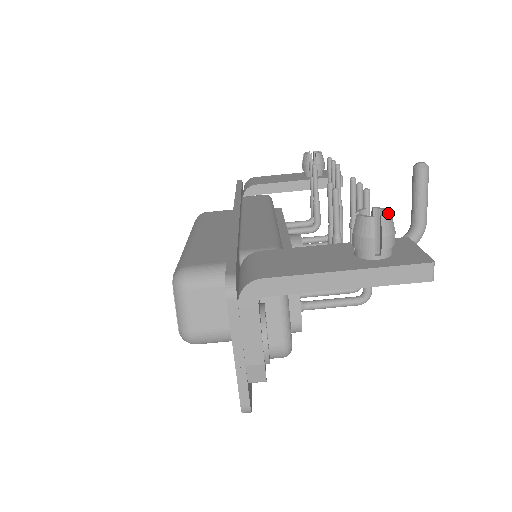
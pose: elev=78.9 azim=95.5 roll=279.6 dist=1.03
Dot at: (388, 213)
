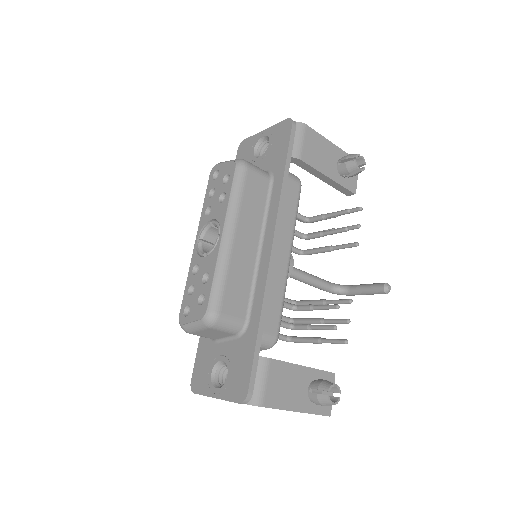
Dot at: occluded
